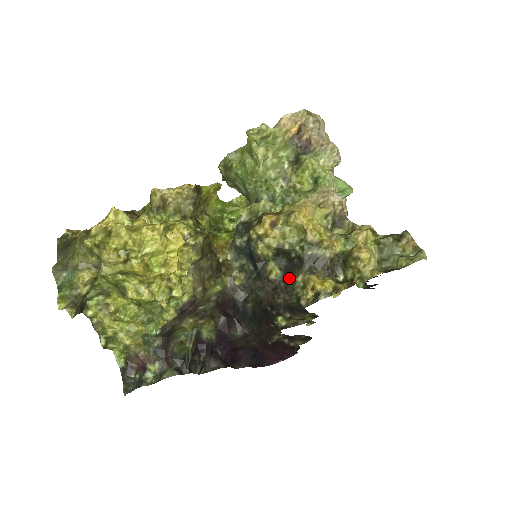
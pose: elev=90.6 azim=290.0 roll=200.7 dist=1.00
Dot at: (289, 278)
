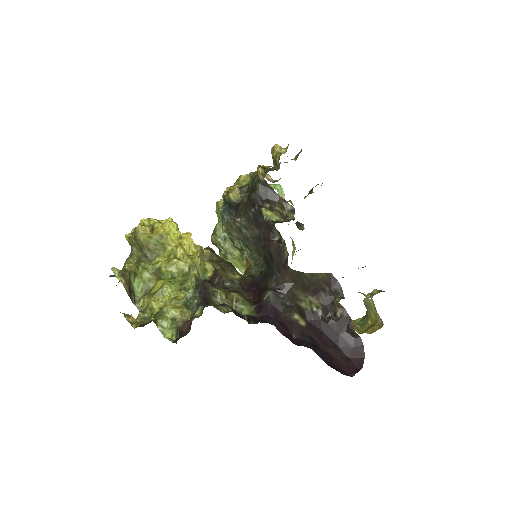
Dot at: occluded
